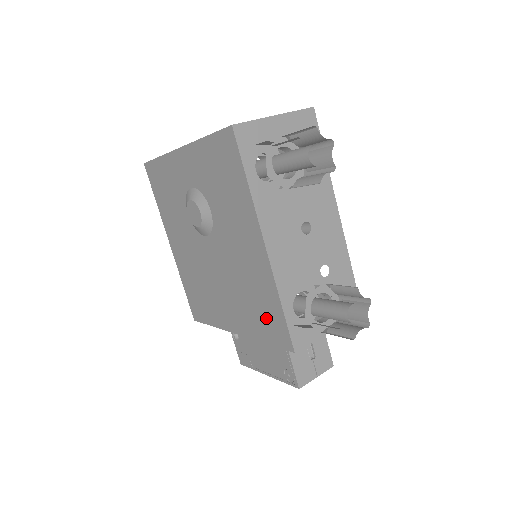
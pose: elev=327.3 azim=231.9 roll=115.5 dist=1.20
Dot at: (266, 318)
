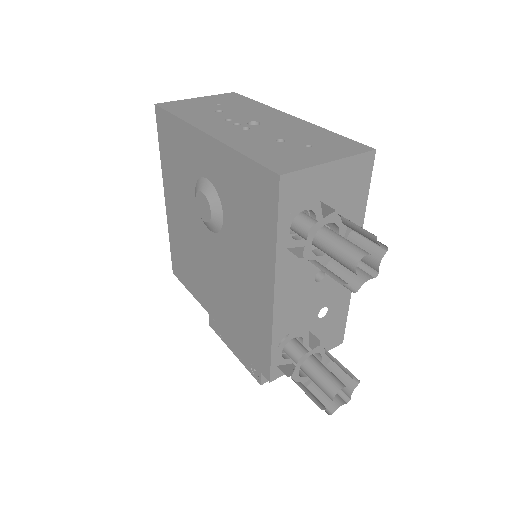
Dot at: (251, 339)
